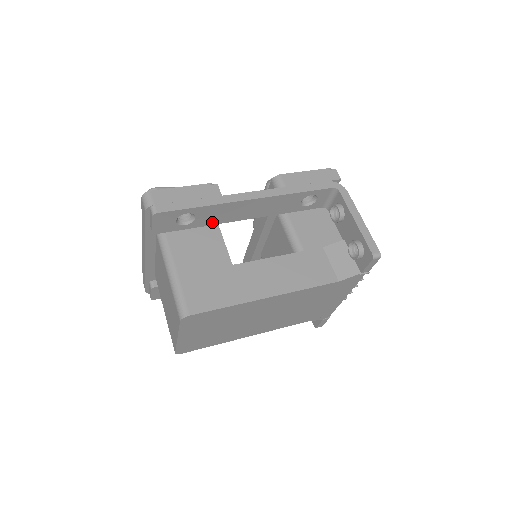
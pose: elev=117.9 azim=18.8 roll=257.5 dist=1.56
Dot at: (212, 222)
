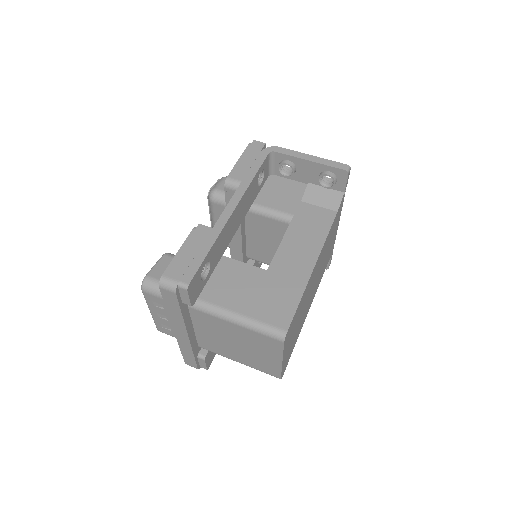
Dot at: (219, 256)
